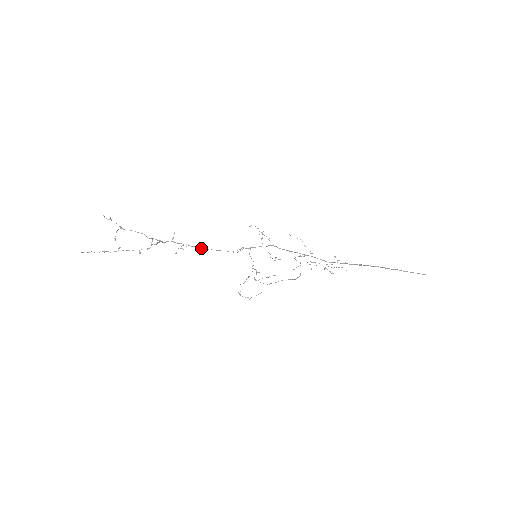
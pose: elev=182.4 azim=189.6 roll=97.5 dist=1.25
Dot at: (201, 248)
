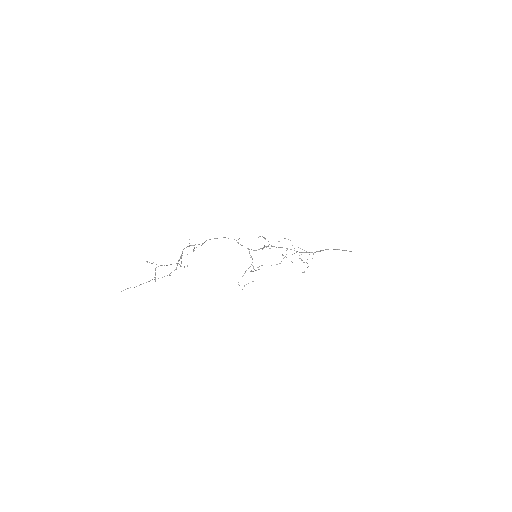
Dot at: occluded
